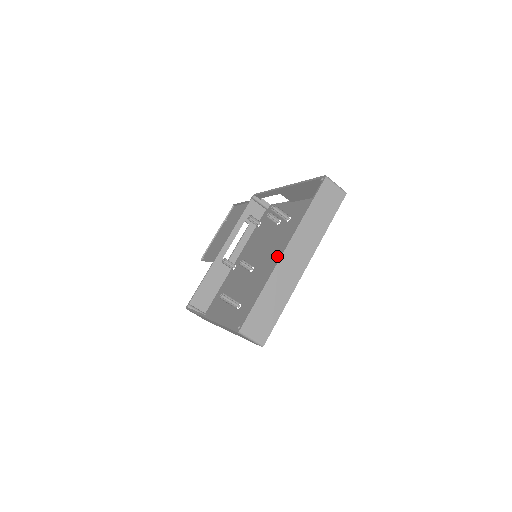
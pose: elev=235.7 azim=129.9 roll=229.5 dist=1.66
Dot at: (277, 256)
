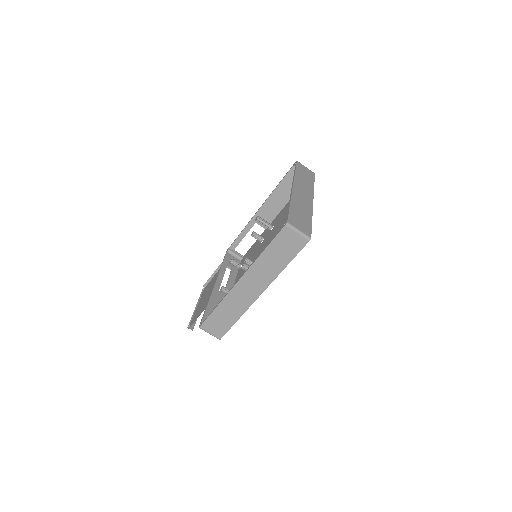
Dot at: occluded
